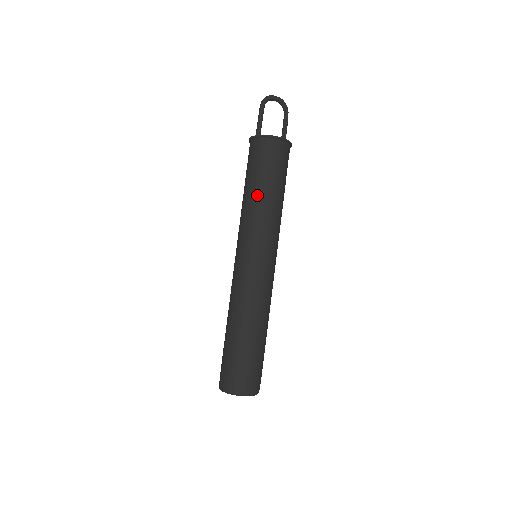
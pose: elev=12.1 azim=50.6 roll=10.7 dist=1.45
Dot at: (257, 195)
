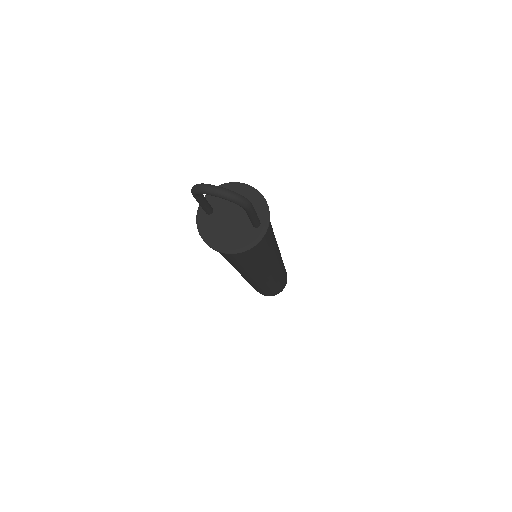
Dot at: occluded
